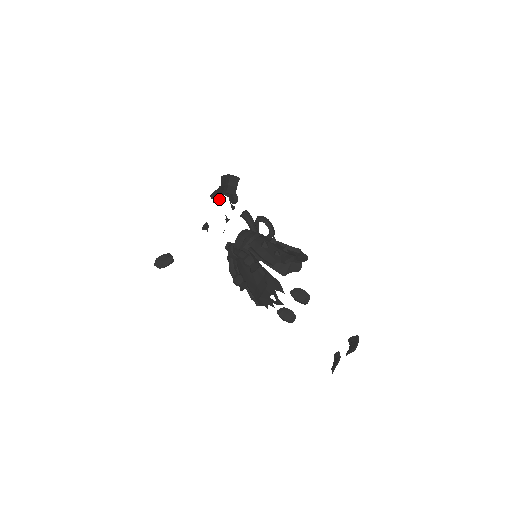
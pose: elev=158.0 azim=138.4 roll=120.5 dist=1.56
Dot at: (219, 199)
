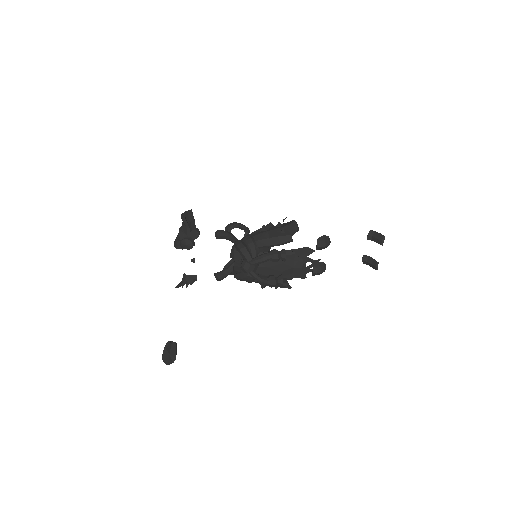
Dot at: (193, 241)
